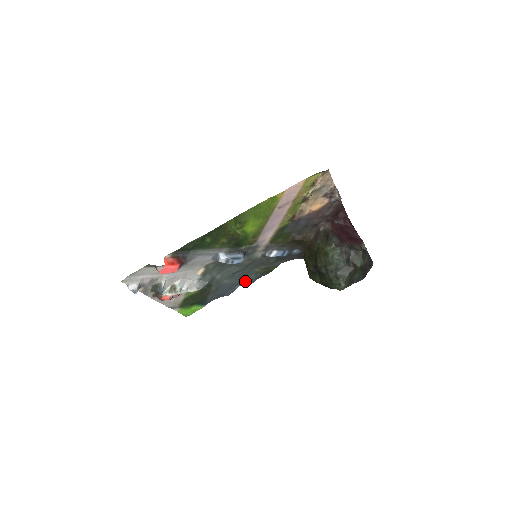
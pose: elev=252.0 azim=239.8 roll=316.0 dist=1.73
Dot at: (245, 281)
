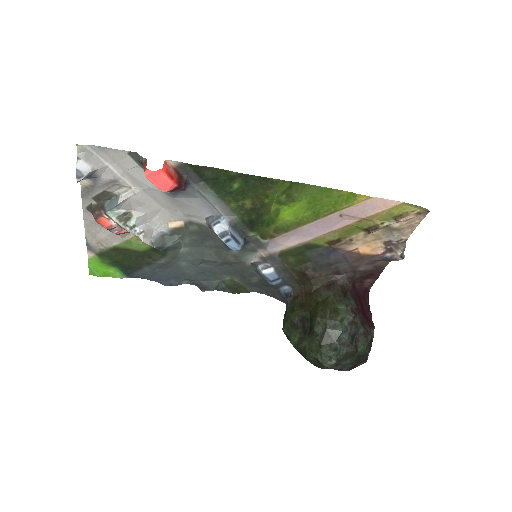
Dot at: (202, 282)
